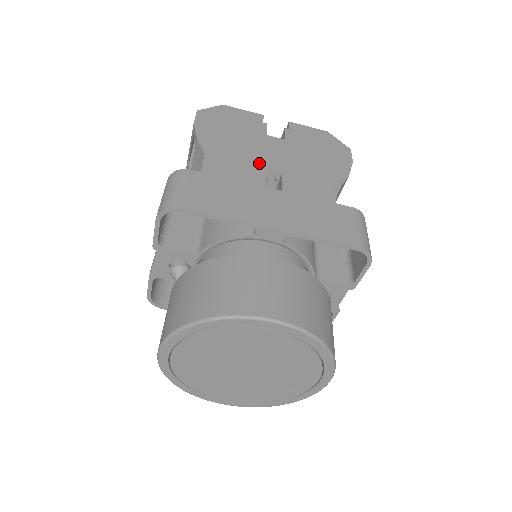
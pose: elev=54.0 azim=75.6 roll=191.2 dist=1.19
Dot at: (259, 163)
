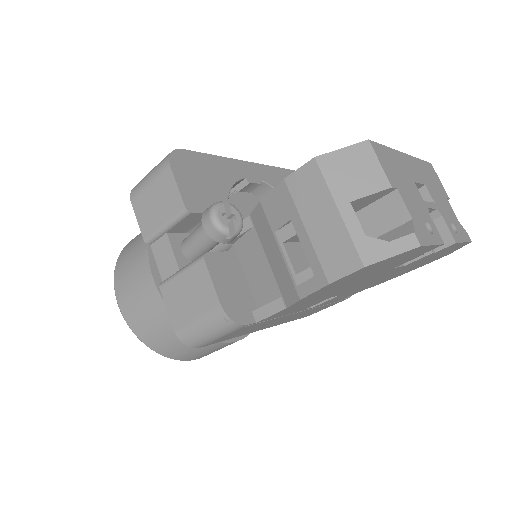
Dot at: occluded
